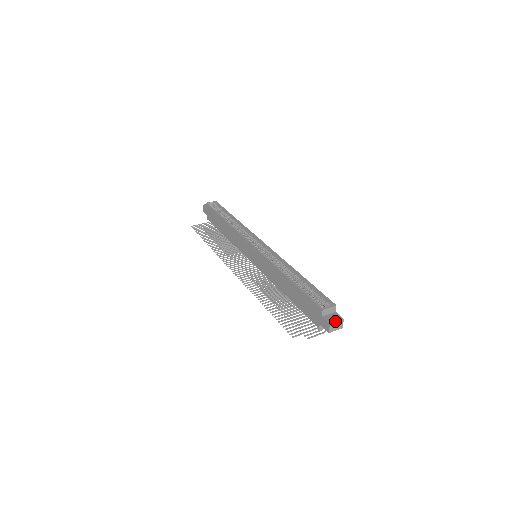
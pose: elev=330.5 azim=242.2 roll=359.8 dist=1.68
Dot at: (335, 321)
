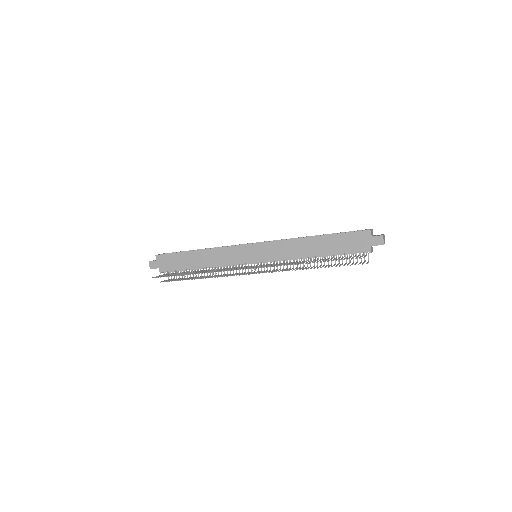
Dot at: (383, 234)
